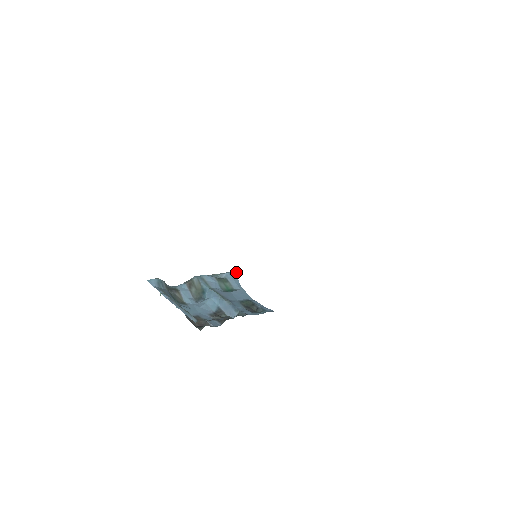
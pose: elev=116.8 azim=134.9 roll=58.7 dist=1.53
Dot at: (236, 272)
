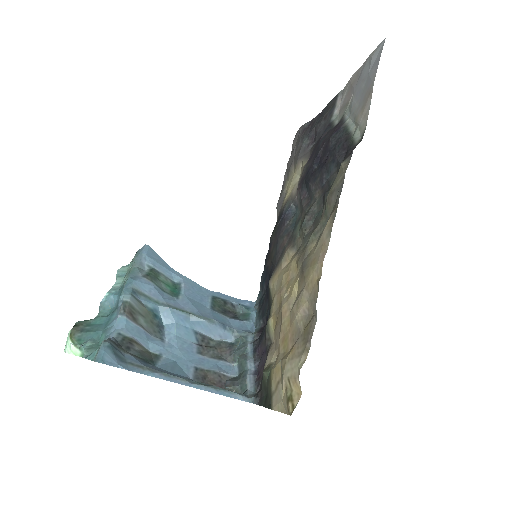
Dot at: occluded
